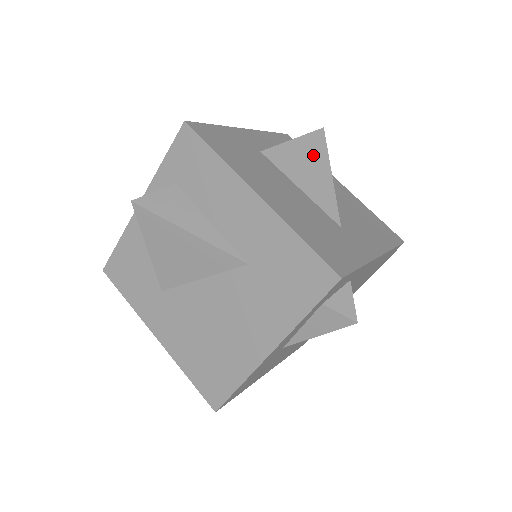
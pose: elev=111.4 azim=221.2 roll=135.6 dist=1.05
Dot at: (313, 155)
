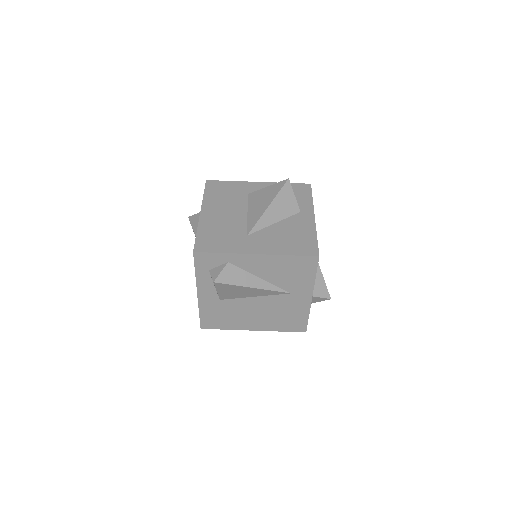
Dot at: (269, 195)
